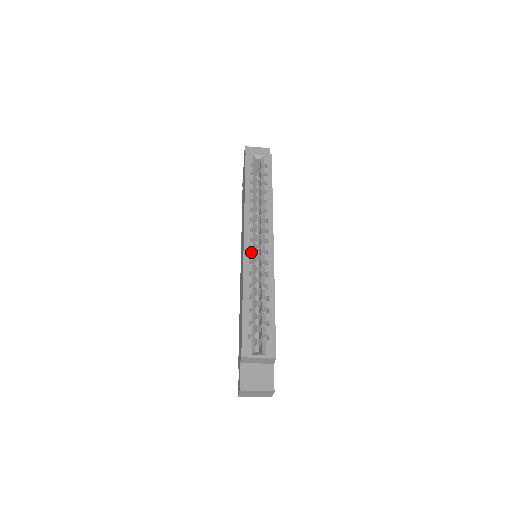
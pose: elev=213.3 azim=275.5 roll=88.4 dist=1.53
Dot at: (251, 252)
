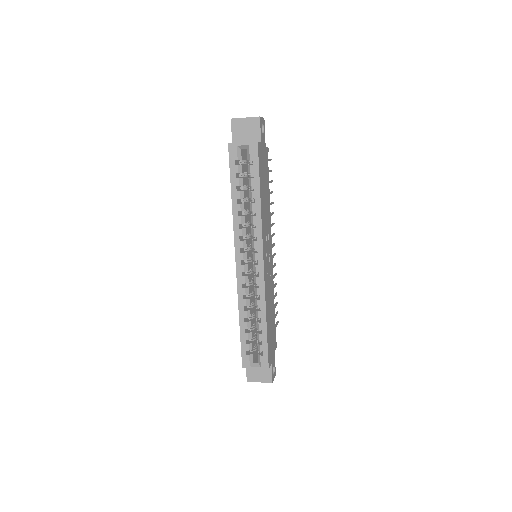
Dot at: (245, 270)
